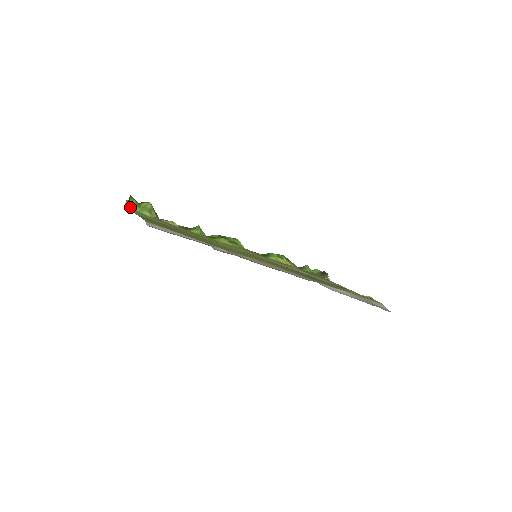
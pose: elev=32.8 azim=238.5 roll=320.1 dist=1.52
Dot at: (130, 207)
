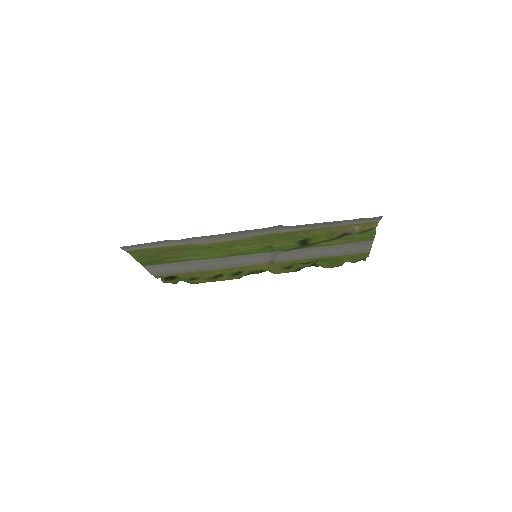
Dot at: occluded
